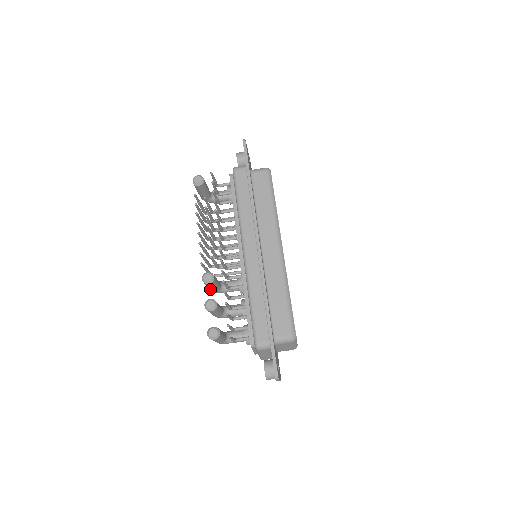
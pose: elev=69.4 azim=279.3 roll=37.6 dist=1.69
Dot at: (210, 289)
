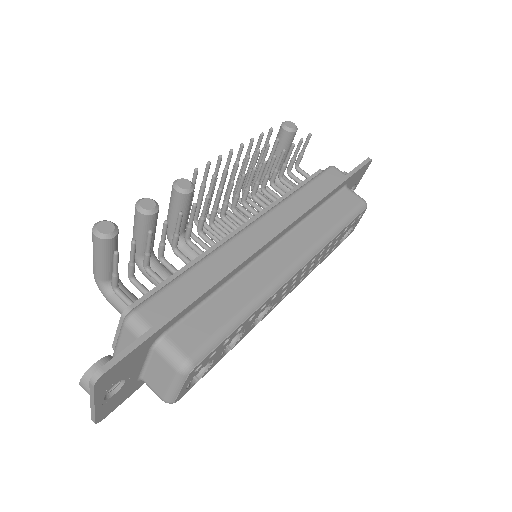
Dot at: (168, 217)
